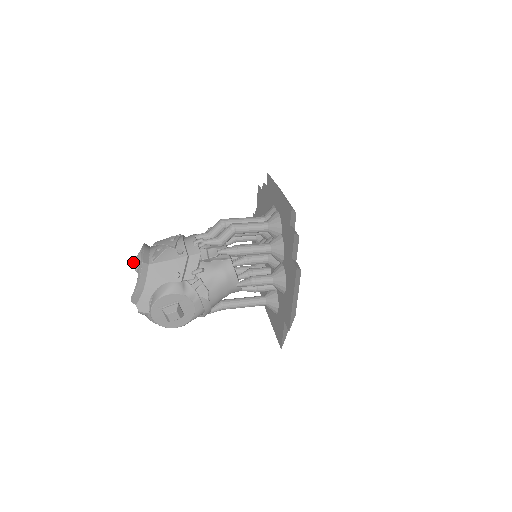
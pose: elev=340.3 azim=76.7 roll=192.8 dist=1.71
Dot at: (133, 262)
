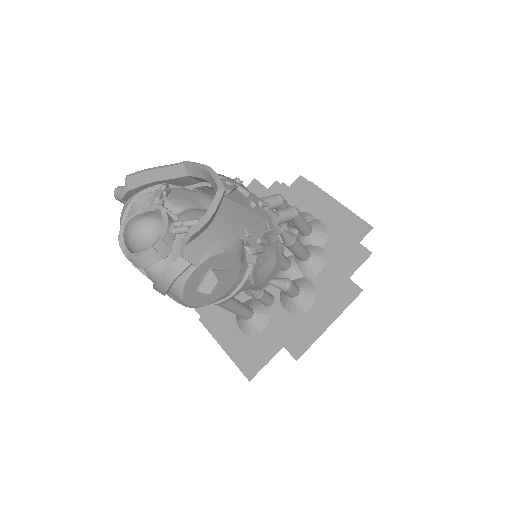
Dot at: (135, 175)
